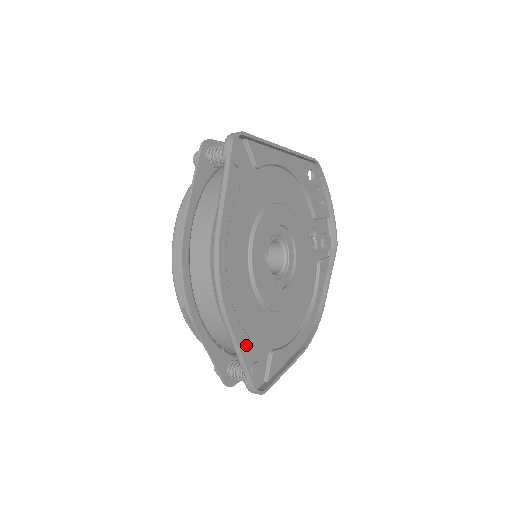
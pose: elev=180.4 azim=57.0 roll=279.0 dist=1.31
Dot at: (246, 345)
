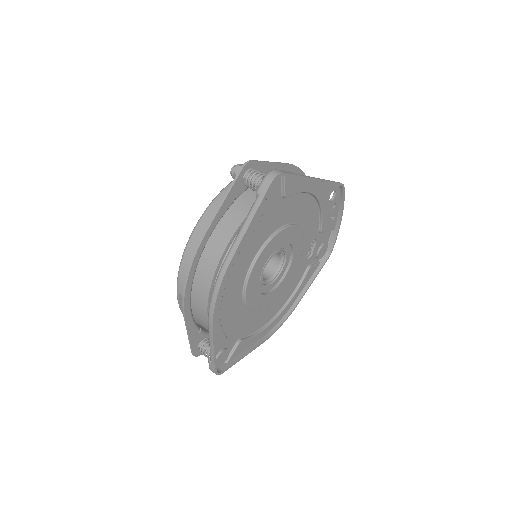
Dot at: (220, 339)
